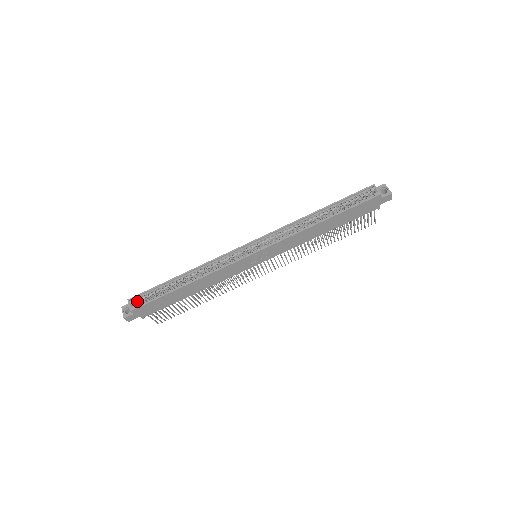
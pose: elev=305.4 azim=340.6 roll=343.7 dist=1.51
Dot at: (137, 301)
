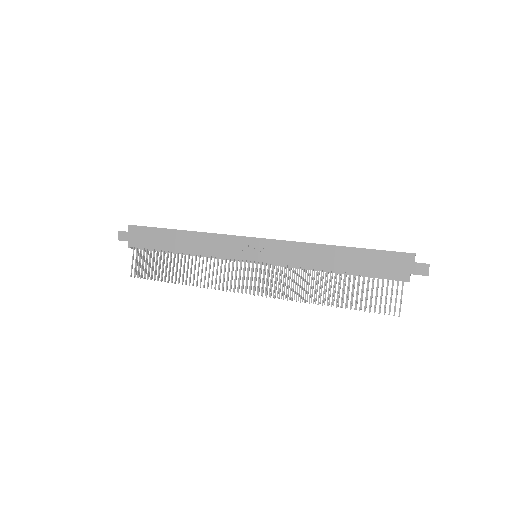
Dot at: occluded
